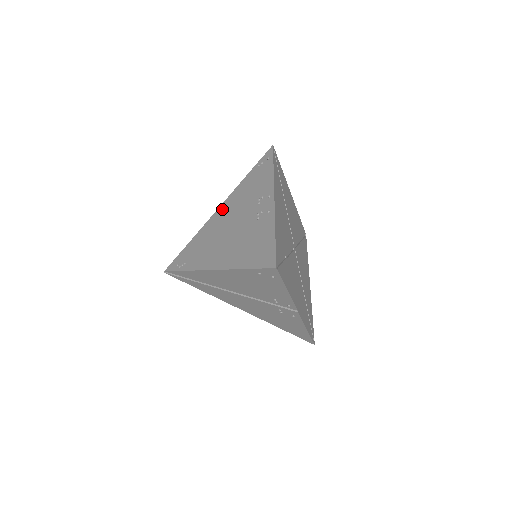
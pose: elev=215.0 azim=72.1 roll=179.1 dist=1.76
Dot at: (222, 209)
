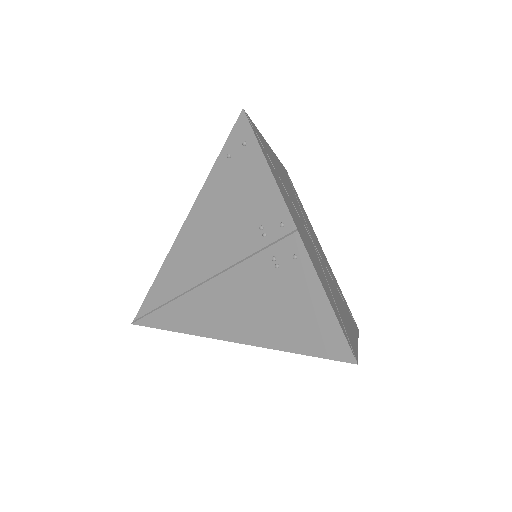
Dot at: occluded
